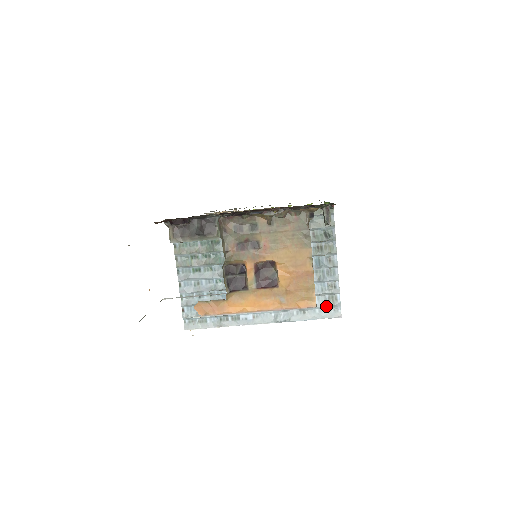
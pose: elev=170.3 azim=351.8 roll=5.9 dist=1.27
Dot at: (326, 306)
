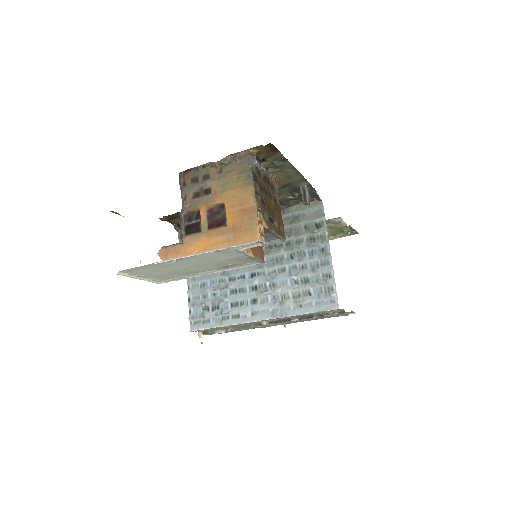
Dot at: (322, 297)
